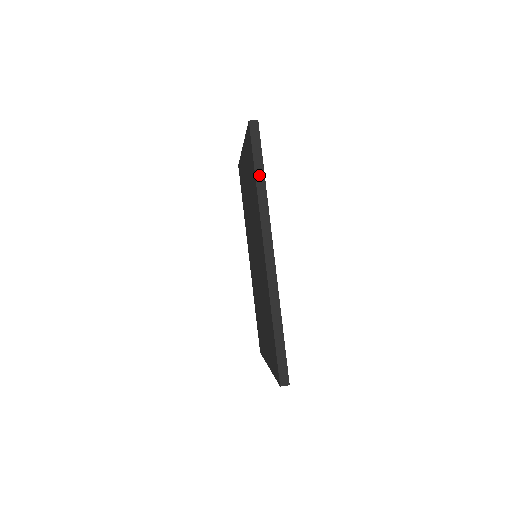
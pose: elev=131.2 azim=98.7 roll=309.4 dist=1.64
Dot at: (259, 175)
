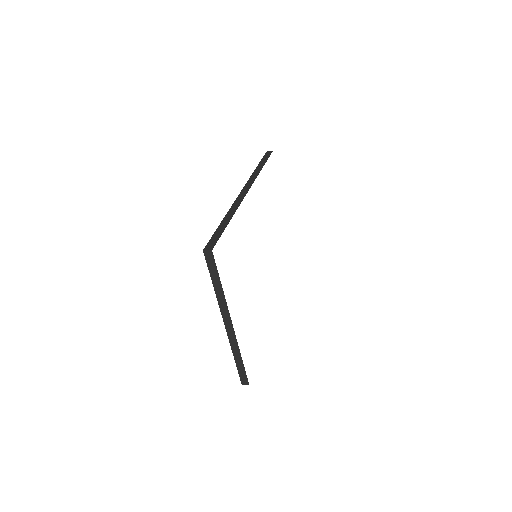
Dot at: (260, 166)
